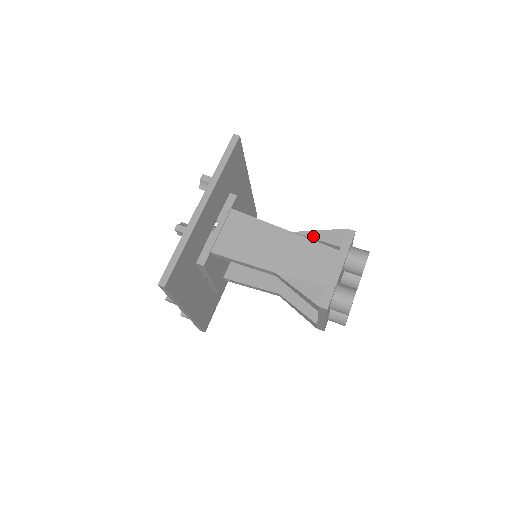
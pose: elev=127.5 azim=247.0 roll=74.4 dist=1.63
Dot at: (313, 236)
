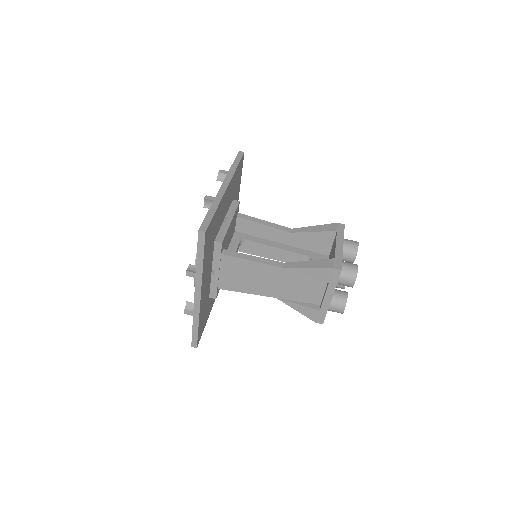
Dot at: (303, 273)
